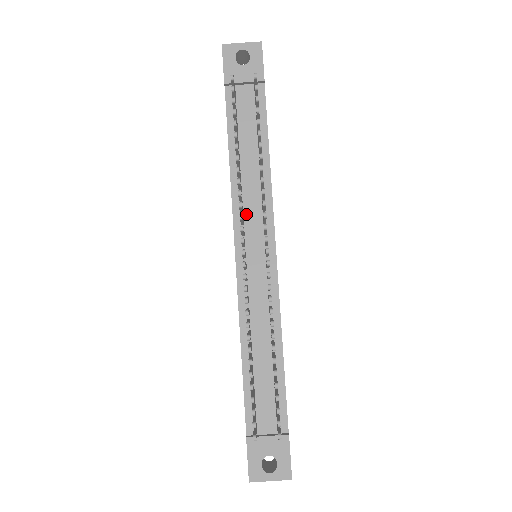
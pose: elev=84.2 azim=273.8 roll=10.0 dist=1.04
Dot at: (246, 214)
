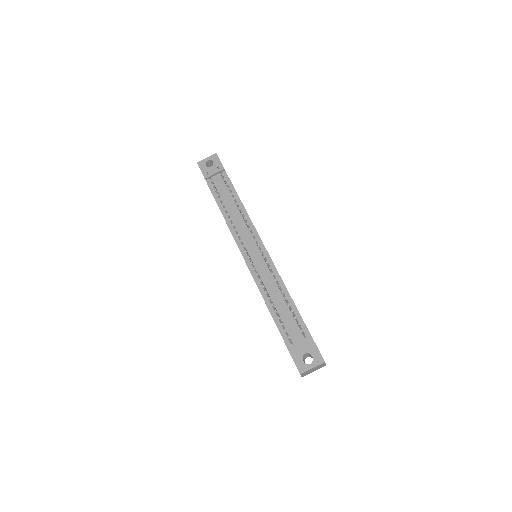
Dot at: (240, 234)
